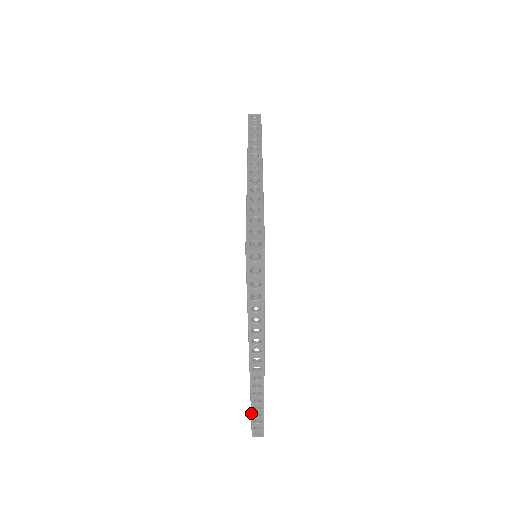
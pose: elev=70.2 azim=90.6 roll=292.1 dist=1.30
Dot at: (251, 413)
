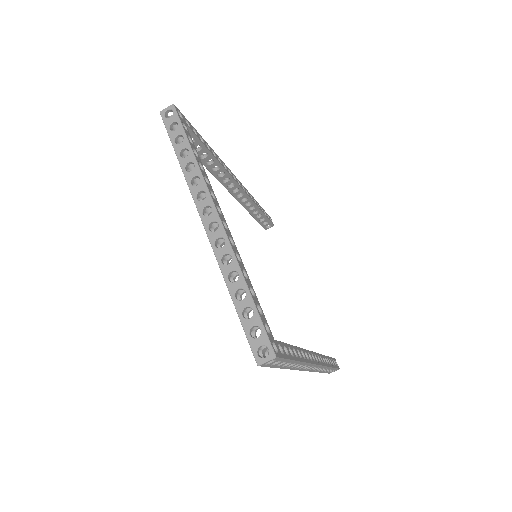
Dot at: occluded
